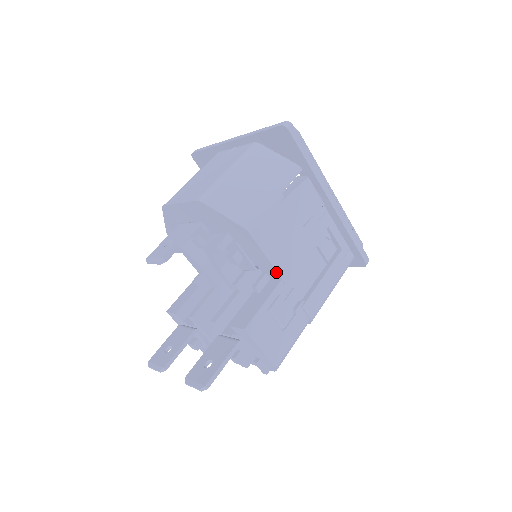
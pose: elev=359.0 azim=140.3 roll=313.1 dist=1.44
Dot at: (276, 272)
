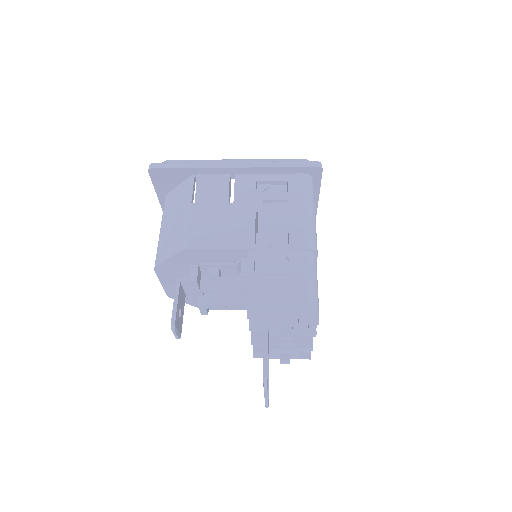
Dot at: (238, 250)
